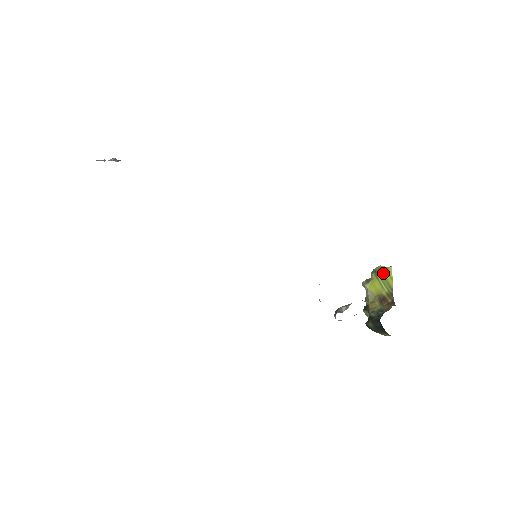
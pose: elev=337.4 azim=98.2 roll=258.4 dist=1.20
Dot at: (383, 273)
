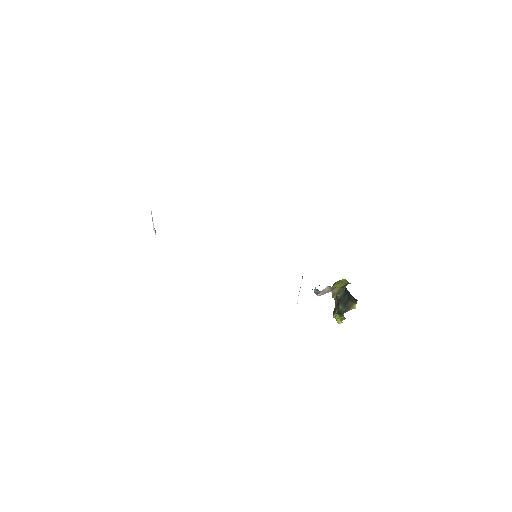
Dot at: (340, 281)
